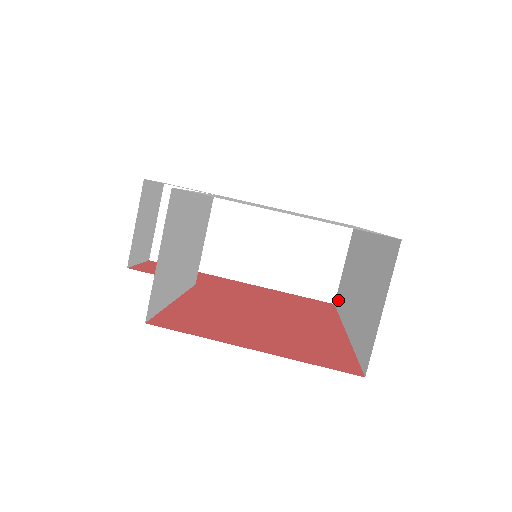
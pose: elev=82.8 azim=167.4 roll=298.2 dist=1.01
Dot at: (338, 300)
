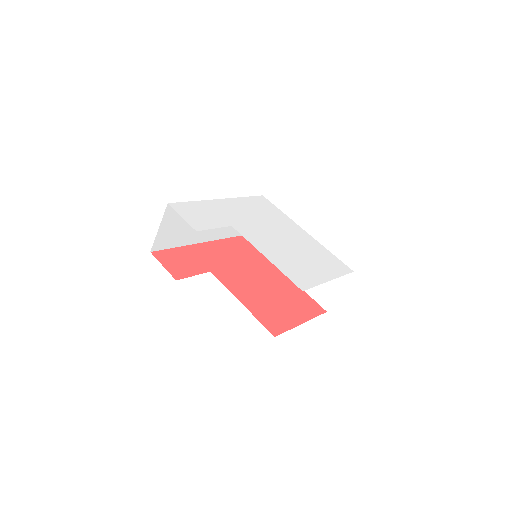
Dot at: occluded
